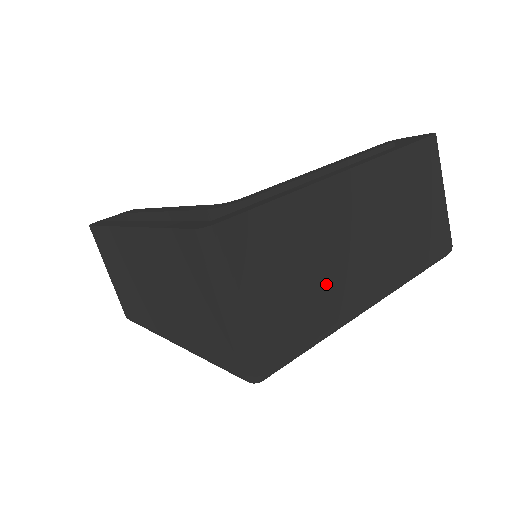
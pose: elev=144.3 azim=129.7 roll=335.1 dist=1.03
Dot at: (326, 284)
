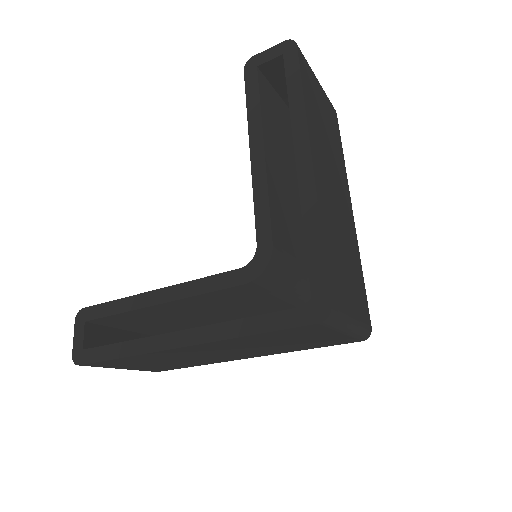
Dot at: (348, 241)
